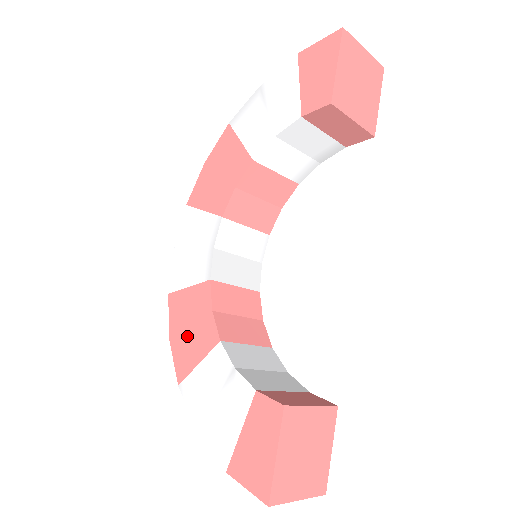
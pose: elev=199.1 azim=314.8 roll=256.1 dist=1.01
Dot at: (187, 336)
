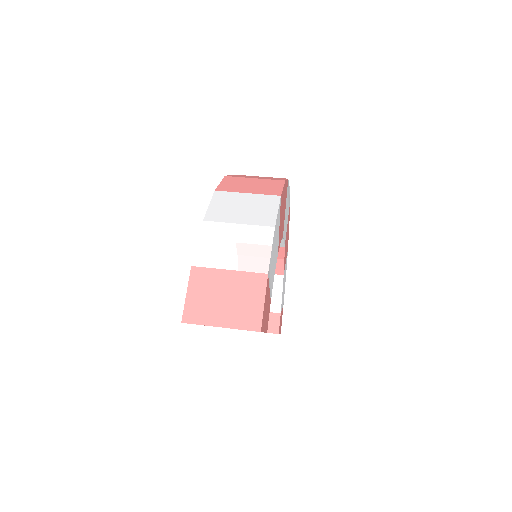
Dot at: occluded
